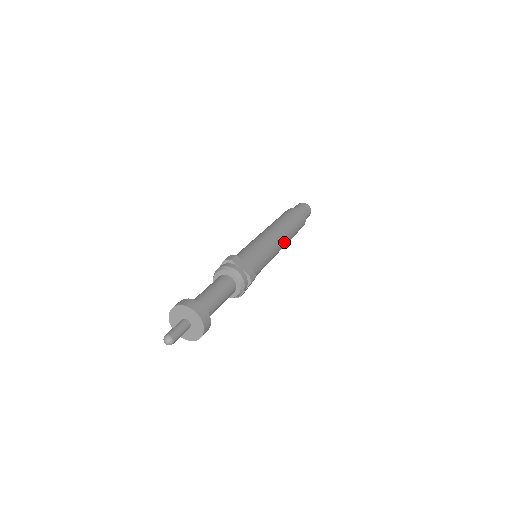
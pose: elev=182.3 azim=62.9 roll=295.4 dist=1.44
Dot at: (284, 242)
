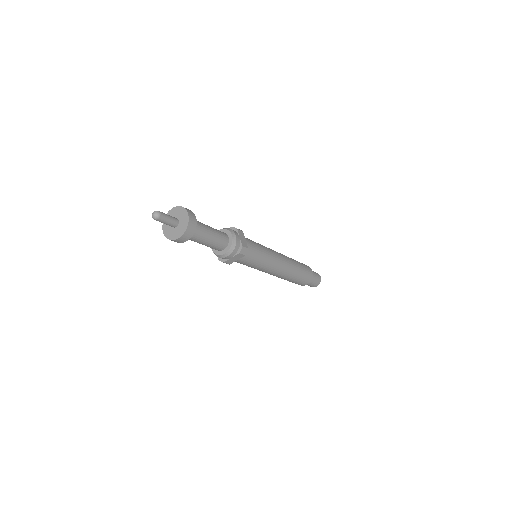
Dot at: (284, 270)
